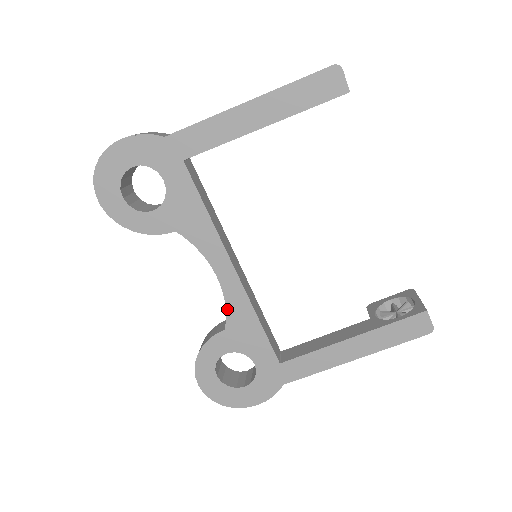
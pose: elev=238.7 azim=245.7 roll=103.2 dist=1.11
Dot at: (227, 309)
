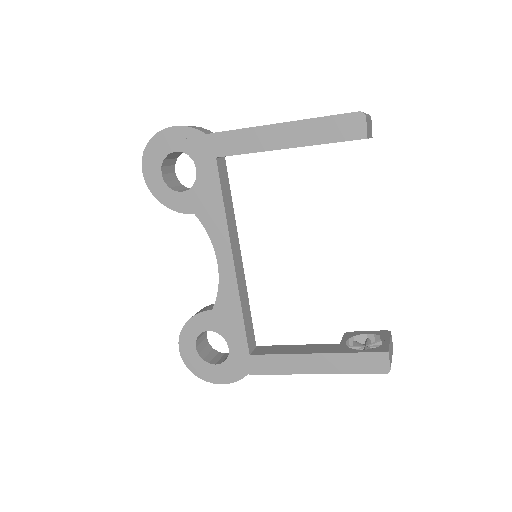
Dot at: (218, 293)
